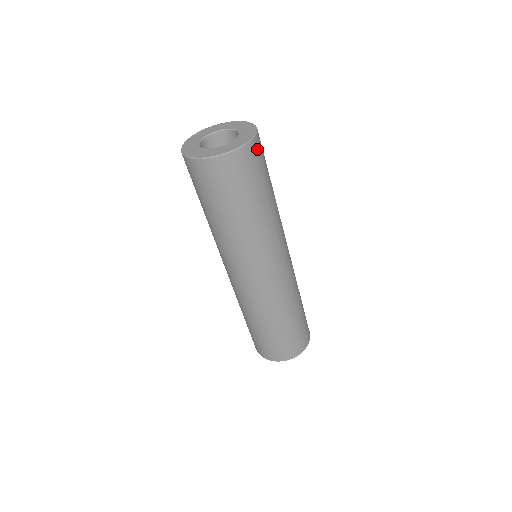
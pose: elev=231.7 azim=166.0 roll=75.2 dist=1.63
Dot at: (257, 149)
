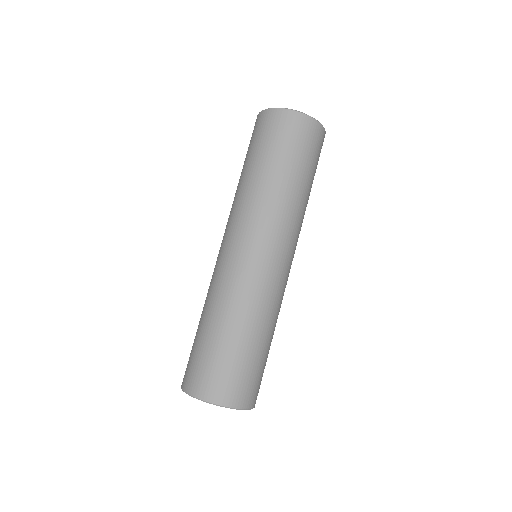
Dot at: (322, 144)
